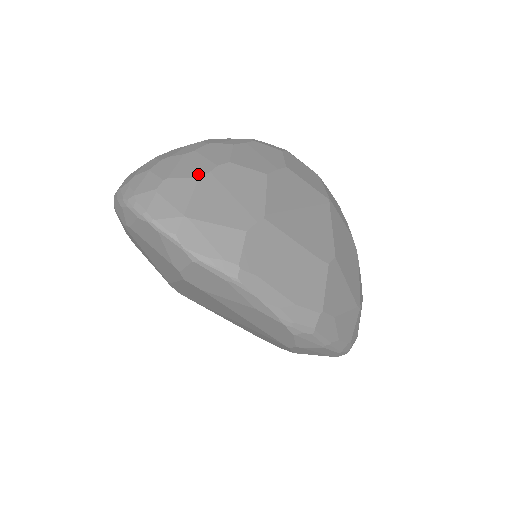
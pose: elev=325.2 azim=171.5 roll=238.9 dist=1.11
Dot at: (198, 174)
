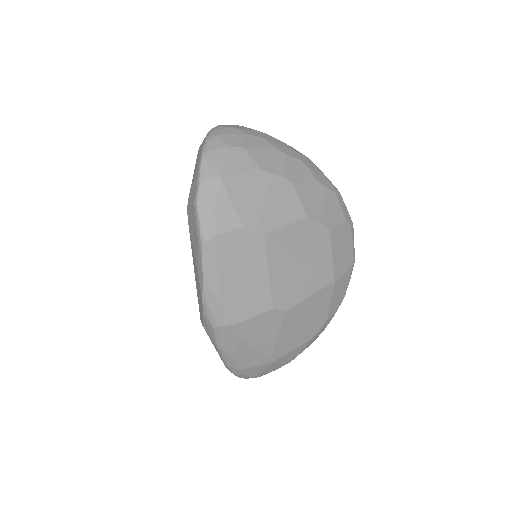
Dot at: (264, 167)
